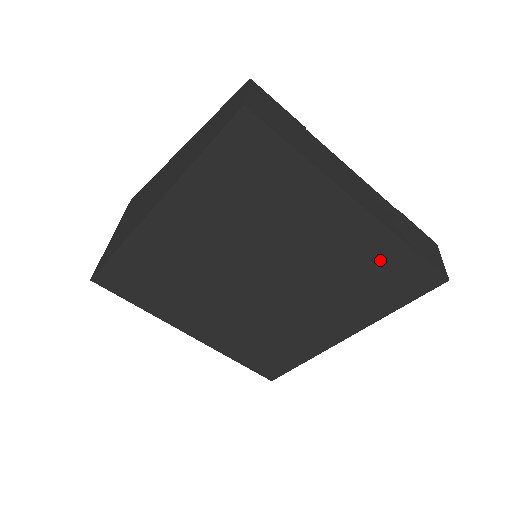
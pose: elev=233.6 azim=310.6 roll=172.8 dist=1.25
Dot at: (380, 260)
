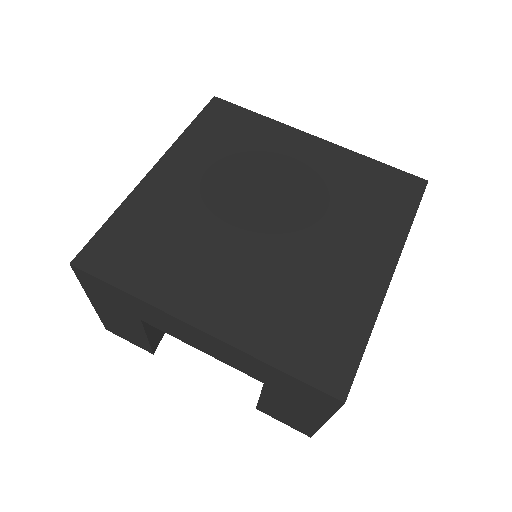
Dot at: (360, 175)
